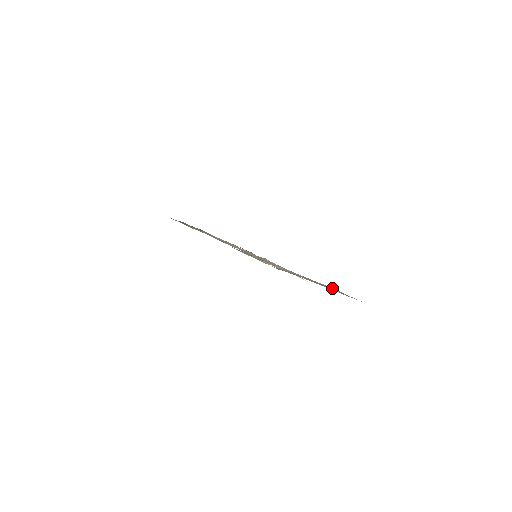
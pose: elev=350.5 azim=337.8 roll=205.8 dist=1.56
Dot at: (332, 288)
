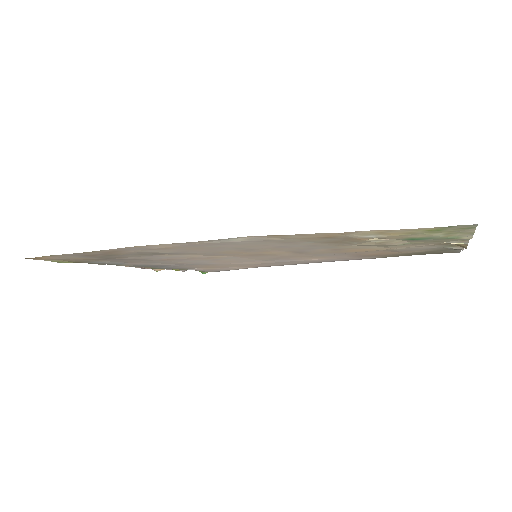
Dot at: (434, 247)
